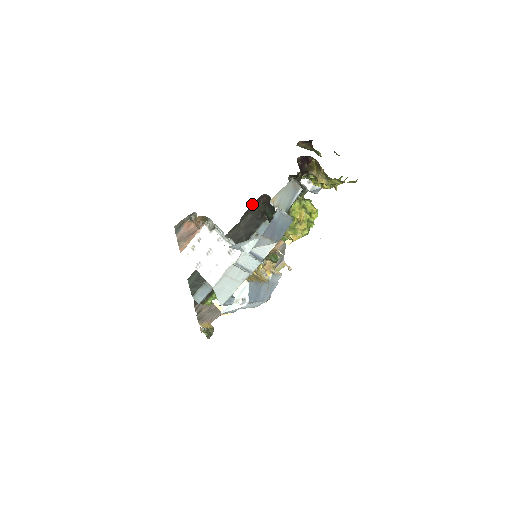
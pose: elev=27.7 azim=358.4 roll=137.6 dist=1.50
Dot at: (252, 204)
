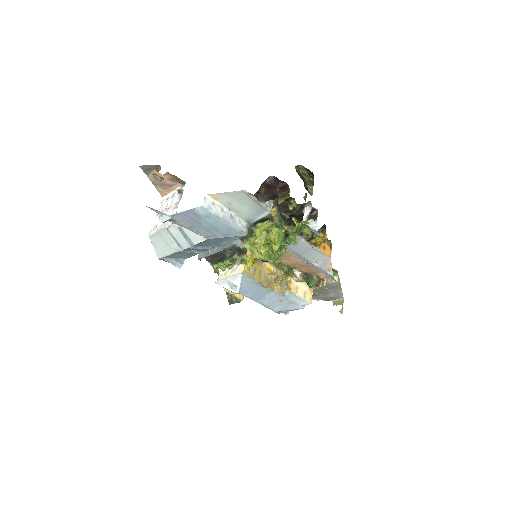
Dot at: occluded
